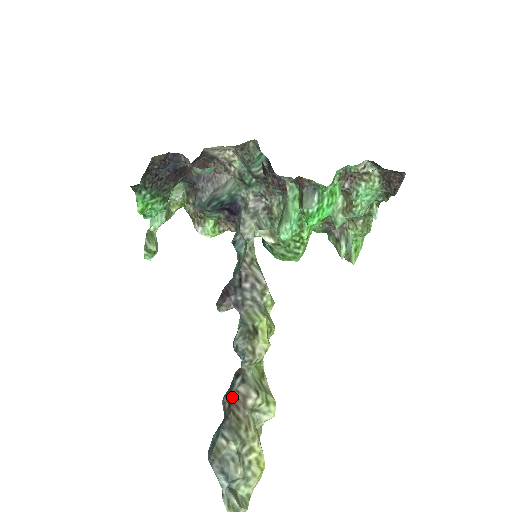
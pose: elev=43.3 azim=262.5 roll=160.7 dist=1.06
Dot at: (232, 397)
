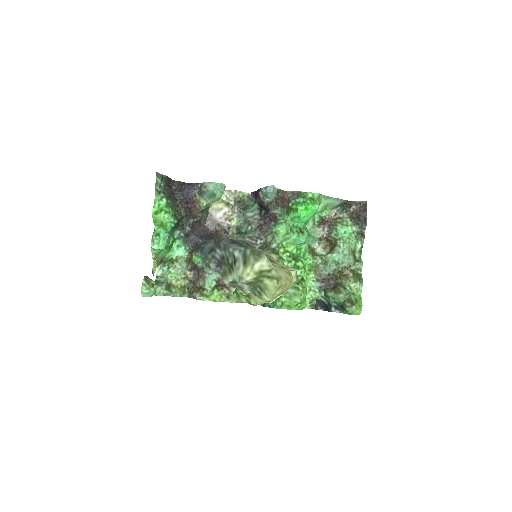
Dot at: occluded
